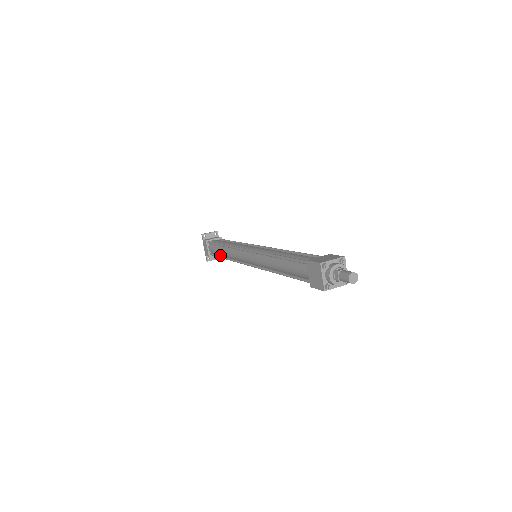
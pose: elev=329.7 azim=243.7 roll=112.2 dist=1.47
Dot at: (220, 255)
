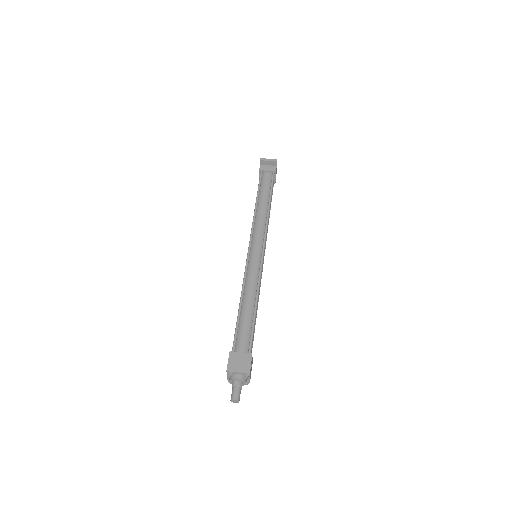
Dot at: occluded
